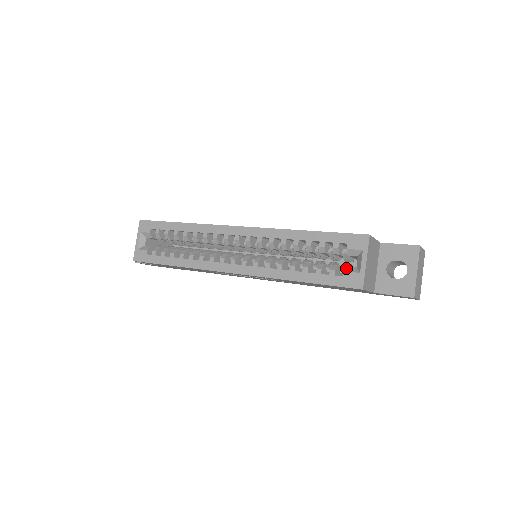
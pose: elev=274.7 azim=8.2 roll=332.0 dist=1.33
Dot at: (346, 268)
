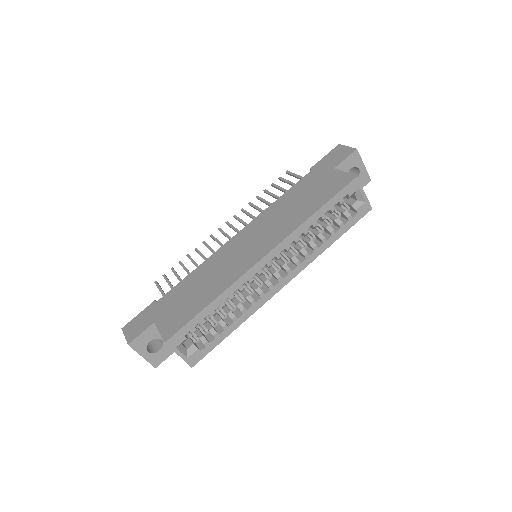
Dot at: (354, 207)
